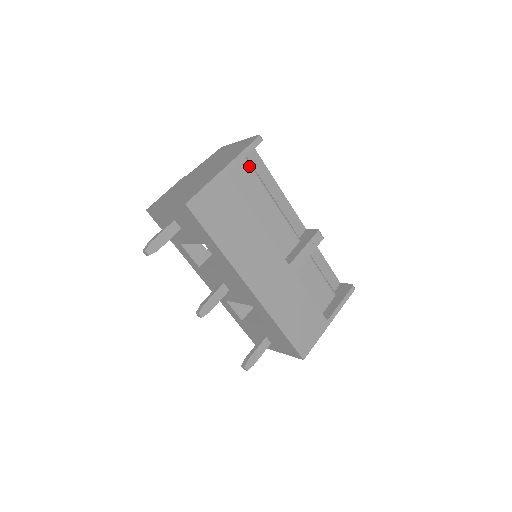
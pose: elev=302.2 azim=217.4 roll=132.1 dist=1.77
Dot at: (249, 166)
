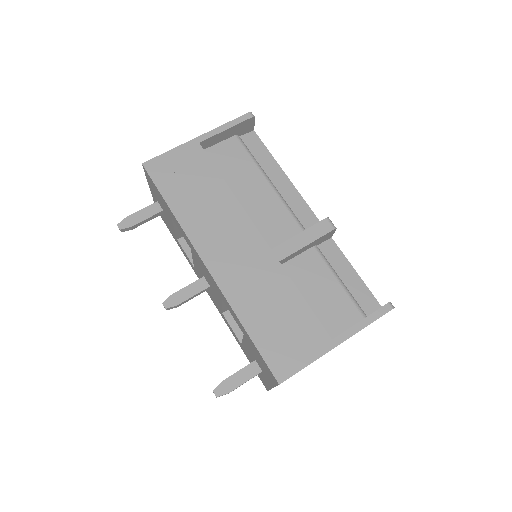
Dot at: (241, 147)
